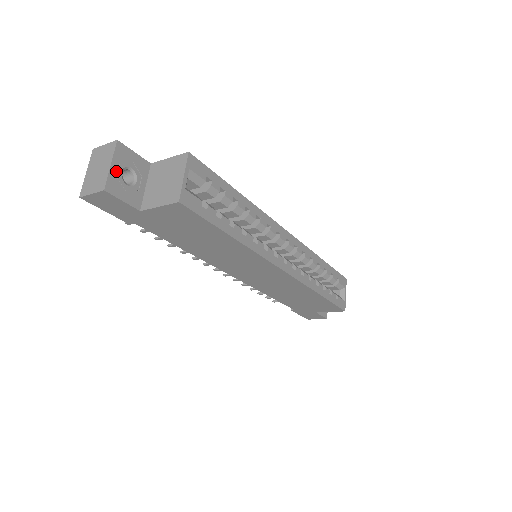
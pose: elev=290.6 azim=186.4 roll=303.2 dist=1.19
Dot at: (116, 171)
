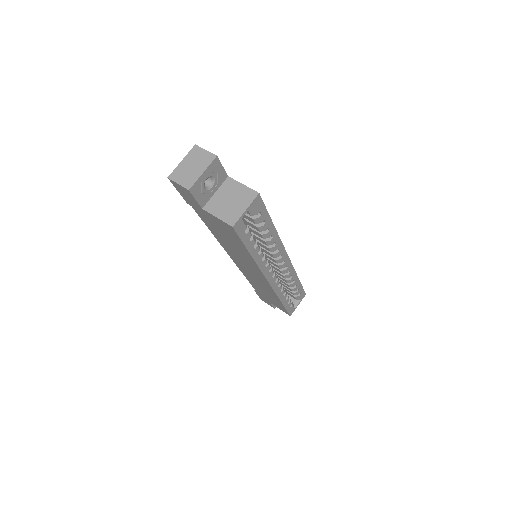
Dot at: (204, 178)
